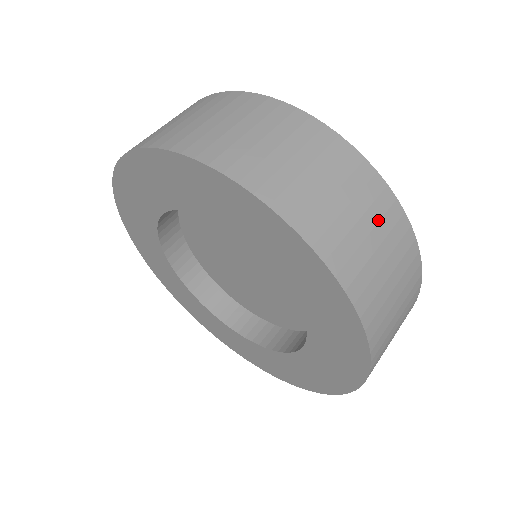
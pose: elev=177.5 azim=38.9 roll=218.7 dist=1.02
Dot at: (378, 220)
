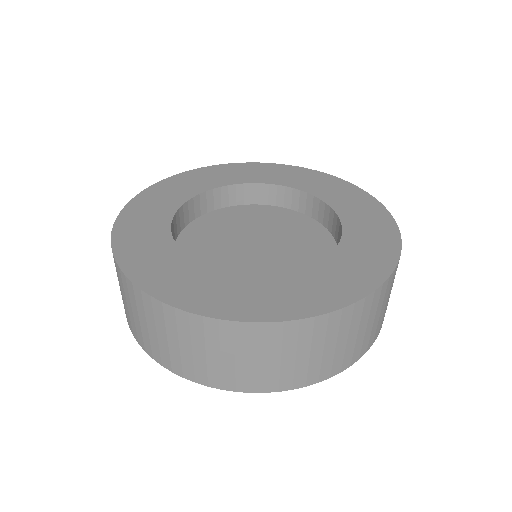
Dot at: (233, 346)
